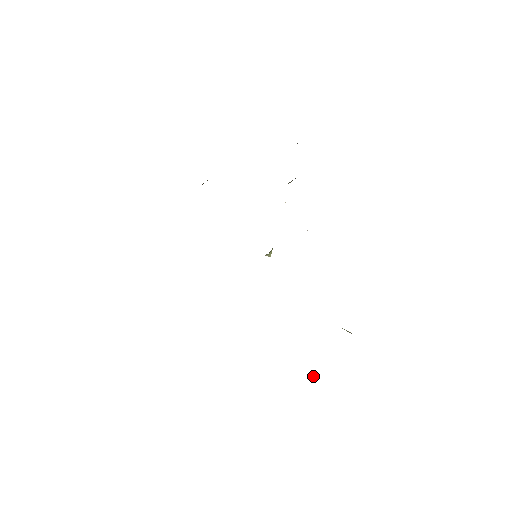
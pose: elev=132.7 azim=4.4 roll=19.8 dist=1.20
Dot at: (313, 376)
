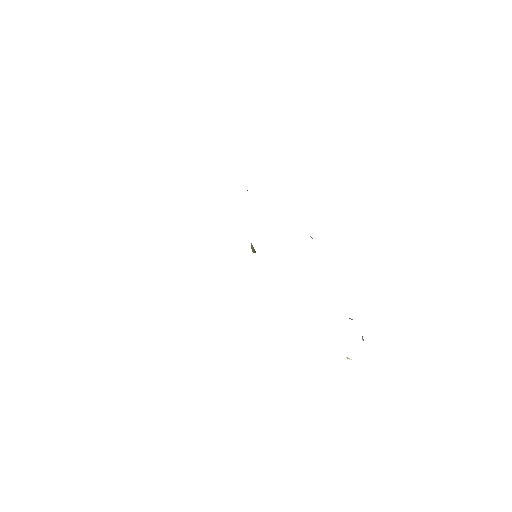
Dot at: (349, 359)
